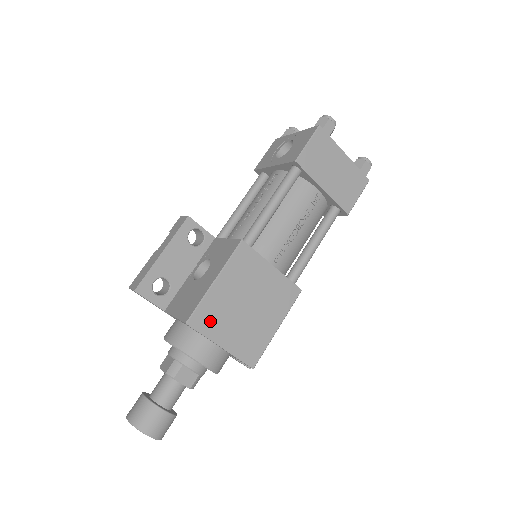
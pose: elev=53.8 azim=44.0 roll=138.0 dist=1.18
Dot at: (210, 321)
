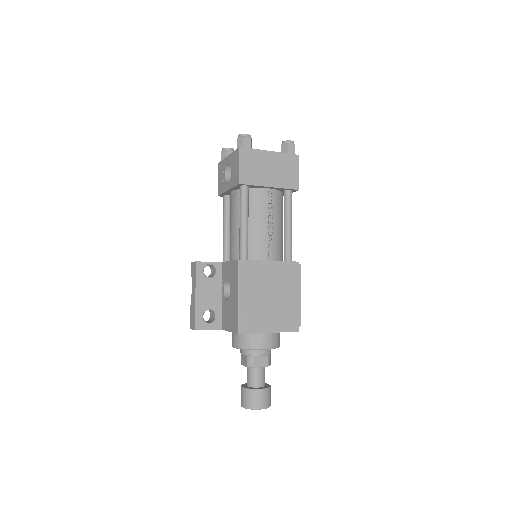
Dot at: (252, 322)
